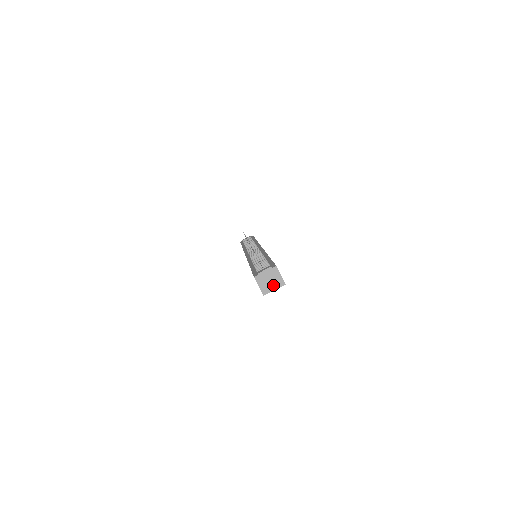
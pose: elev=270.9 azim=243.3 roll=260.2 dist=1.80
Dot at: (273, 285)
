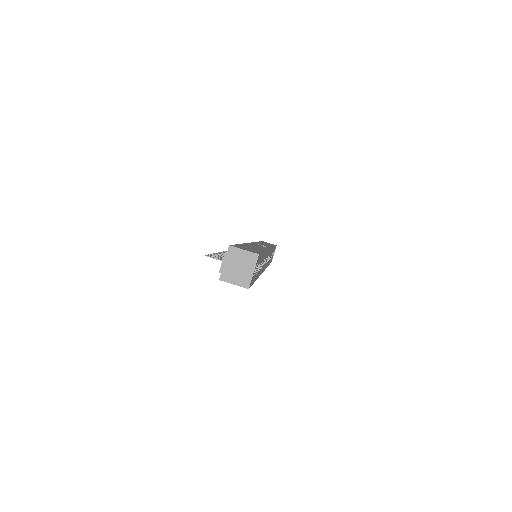
Dot at: (247, 268)
